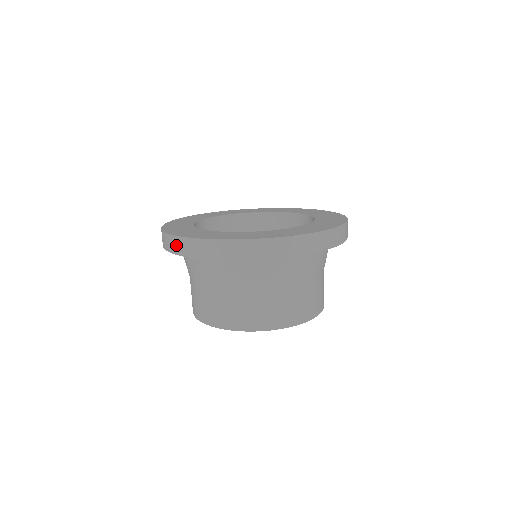
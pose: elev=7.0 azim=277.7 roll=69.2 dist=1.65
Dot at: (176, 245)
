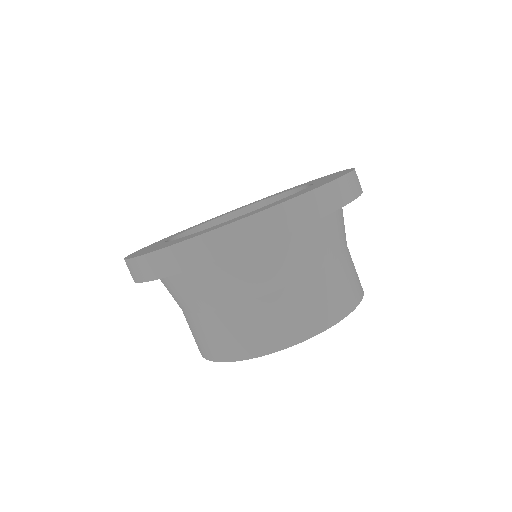
Dot at: (142, 269)
